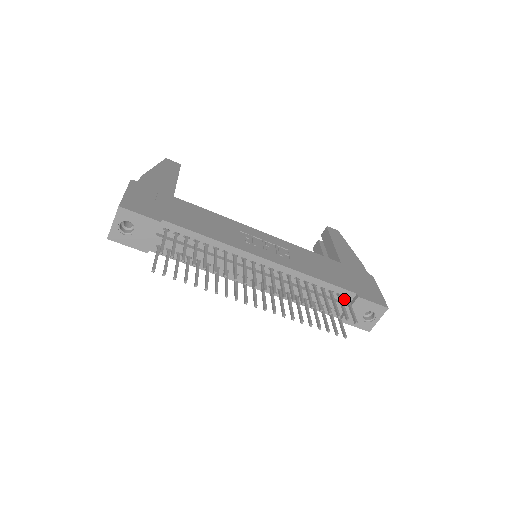
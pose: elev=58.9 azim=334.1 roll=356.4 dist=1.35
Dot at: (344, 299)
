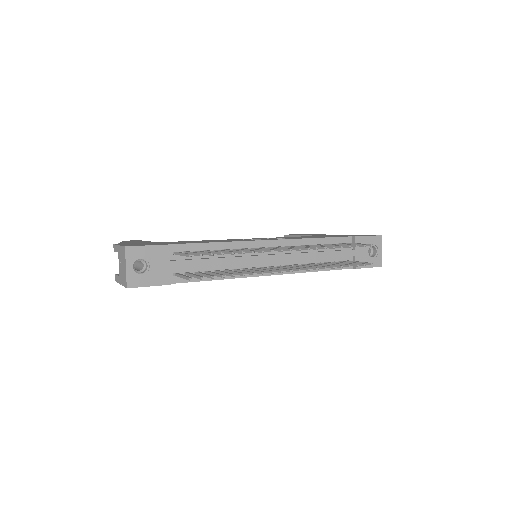
Dot at: occluded
